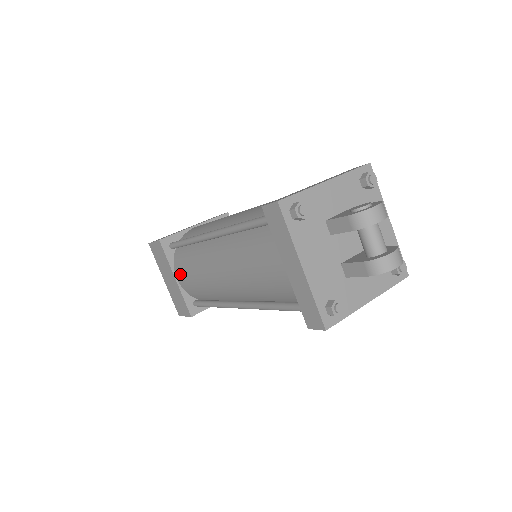
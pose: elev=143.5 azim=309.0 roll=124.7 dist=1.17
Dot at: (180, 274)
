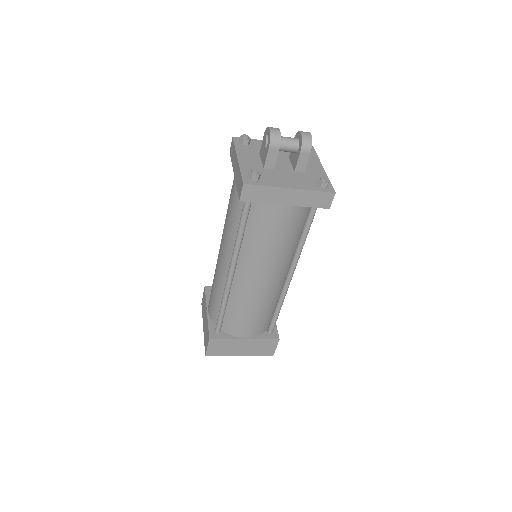
Dot at: (244, 331)
